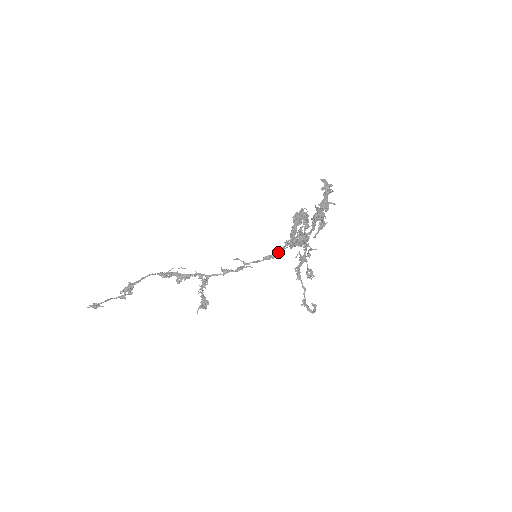
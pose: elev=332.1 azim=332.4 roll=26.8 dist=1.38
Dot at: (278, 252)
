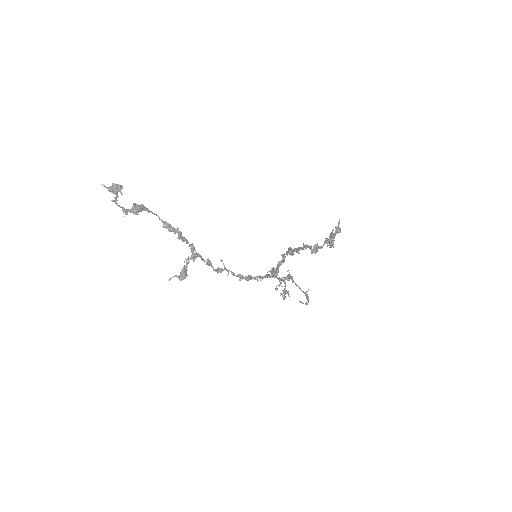
Dot at: (250, 278)
